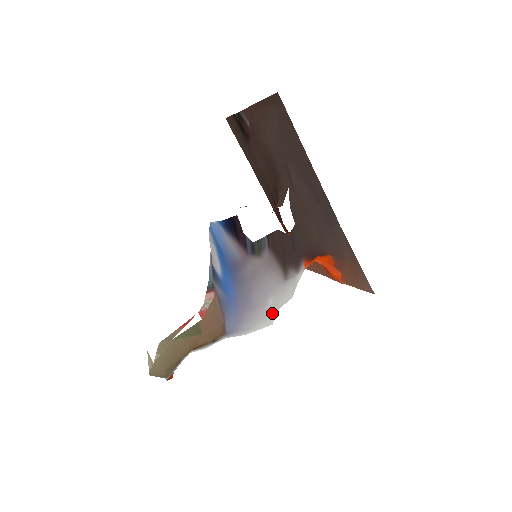
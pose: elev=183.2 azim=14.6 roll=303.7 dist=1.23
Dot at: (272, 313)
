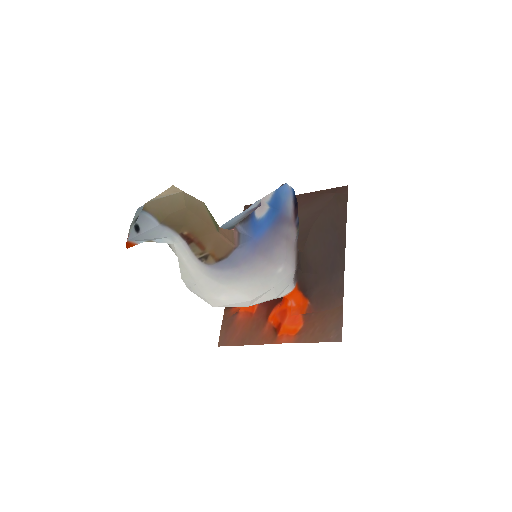
Dot at: (269, 283)
